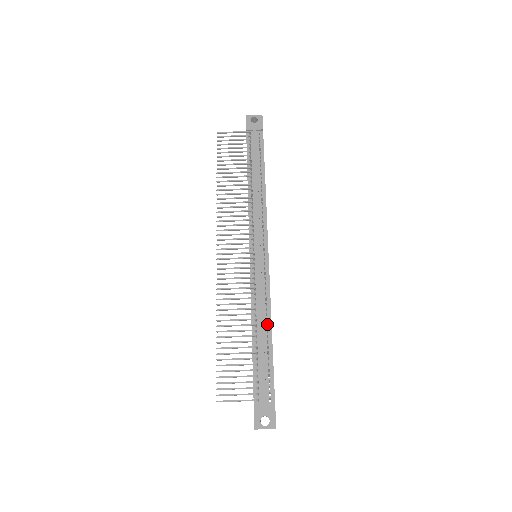
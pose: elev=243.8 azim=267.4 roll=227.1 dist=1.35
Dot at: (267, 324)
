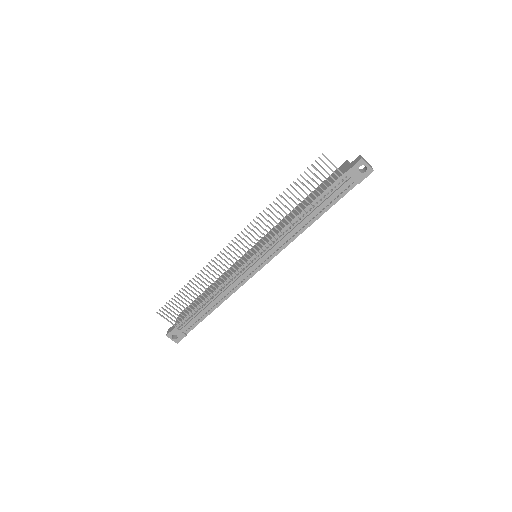
Dot at: (221, 299)
